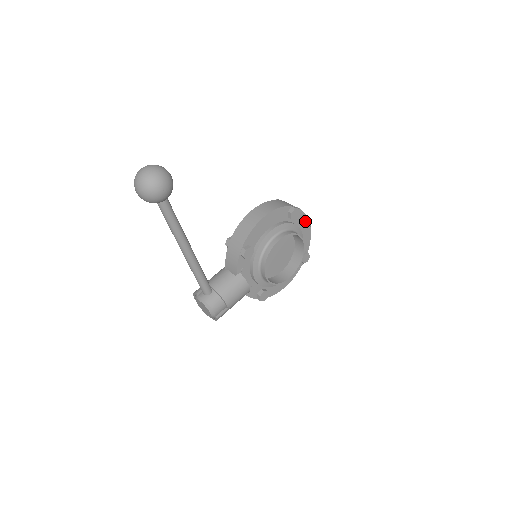
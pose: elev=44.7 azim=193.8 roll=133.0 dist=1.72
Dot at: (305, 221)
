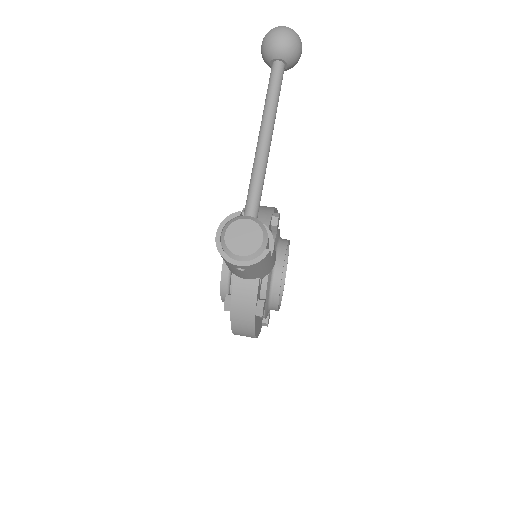
Dot at: occluded
